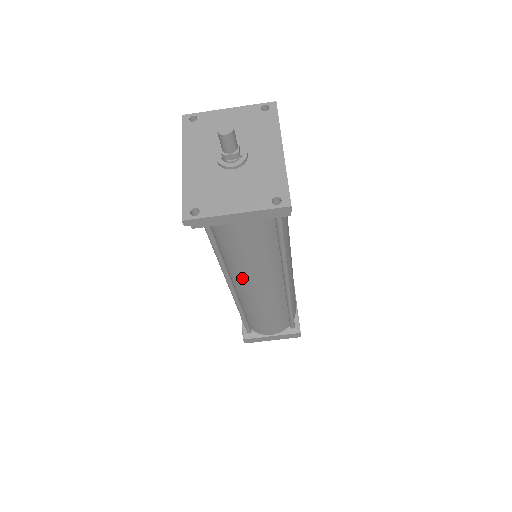
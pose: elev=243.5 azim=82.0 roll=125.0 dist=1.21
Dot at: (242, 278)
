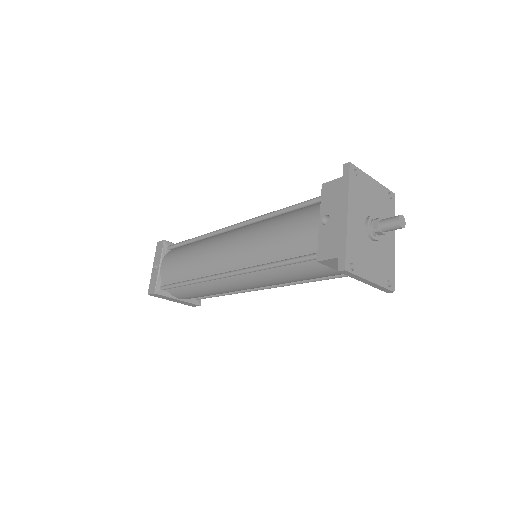
Dot at: (256, 278)
